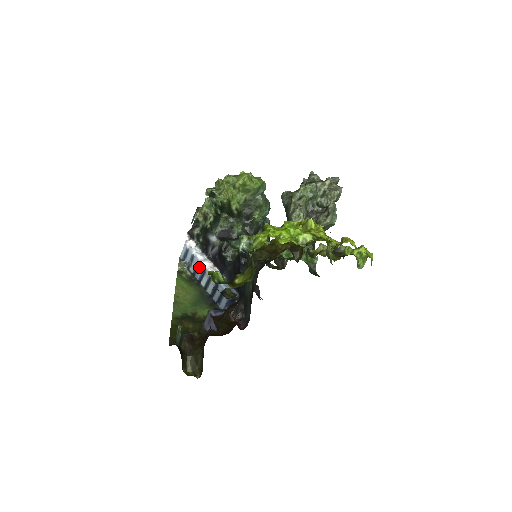
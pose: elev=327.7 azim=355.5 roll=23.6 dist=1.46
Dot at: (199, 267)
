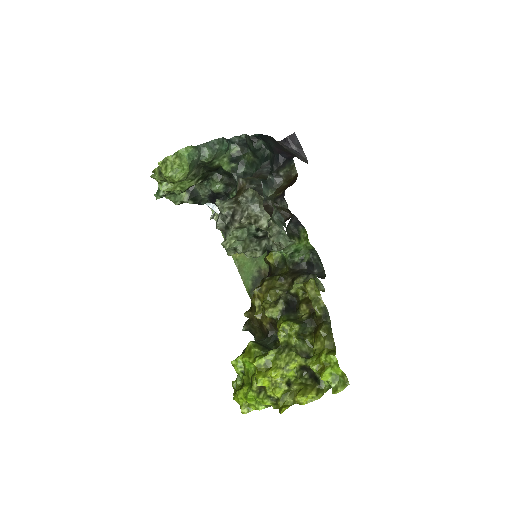
Dot at: occluded
